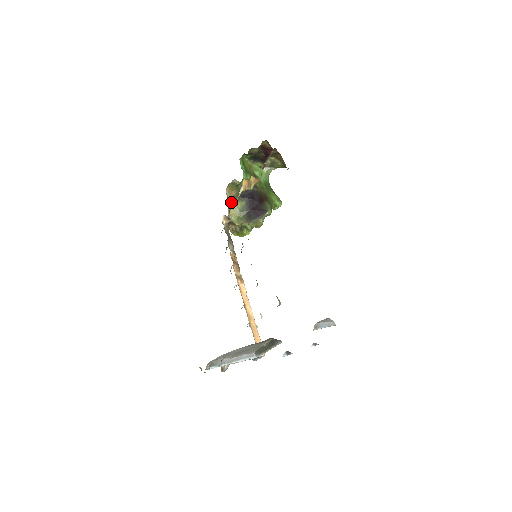
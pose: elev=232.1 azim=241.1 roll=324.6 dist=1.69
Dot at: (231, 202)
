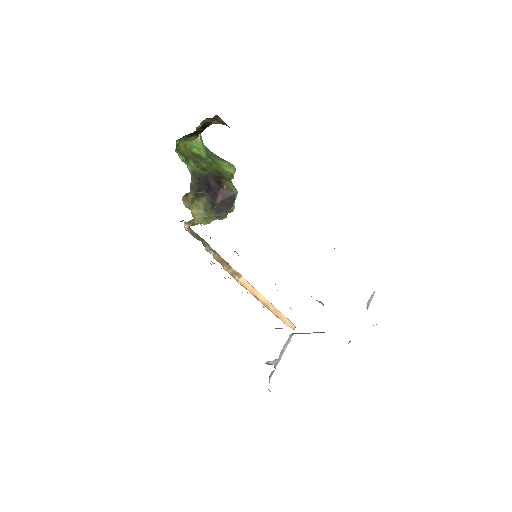
Dot at: (191, 208)
